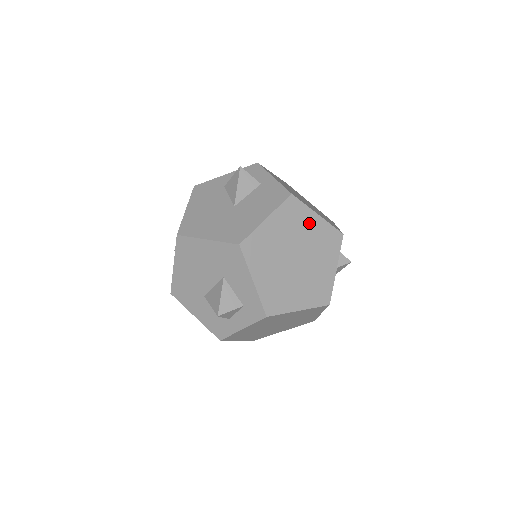
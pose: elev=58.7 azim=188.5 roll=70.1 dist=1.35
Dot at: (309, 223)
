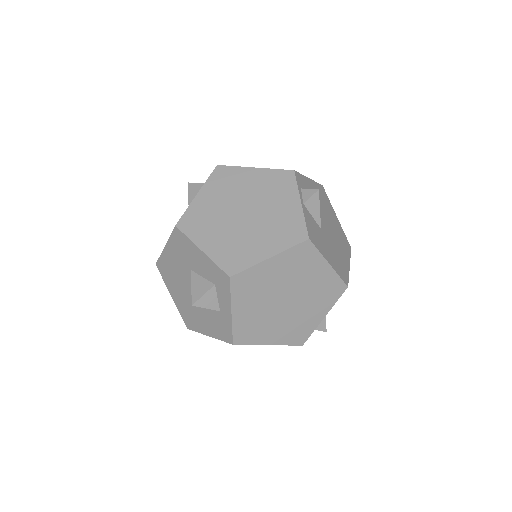
Dot at: (247, 179)
